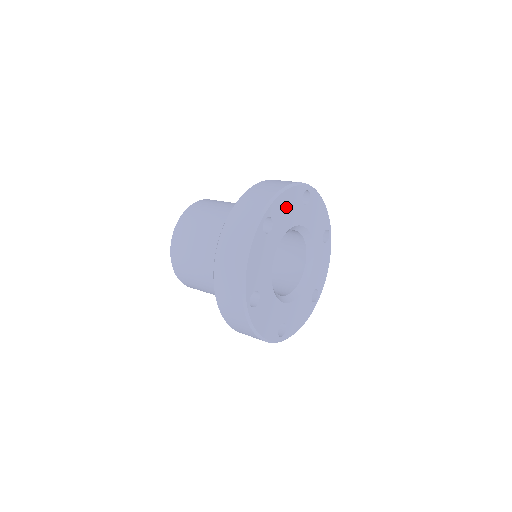
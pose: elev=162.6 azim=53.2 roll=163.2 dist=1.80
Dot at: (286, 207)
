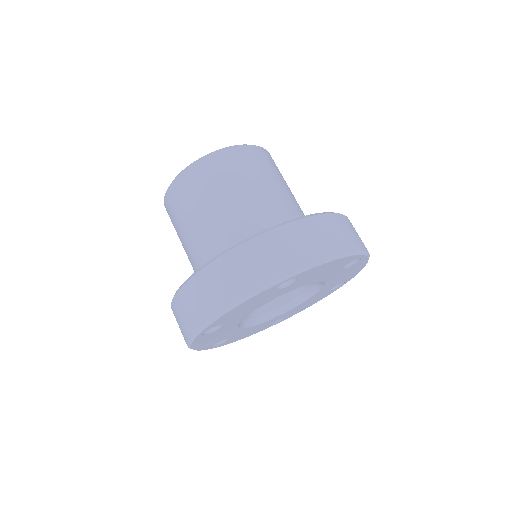
Dot at: (323, 270)
